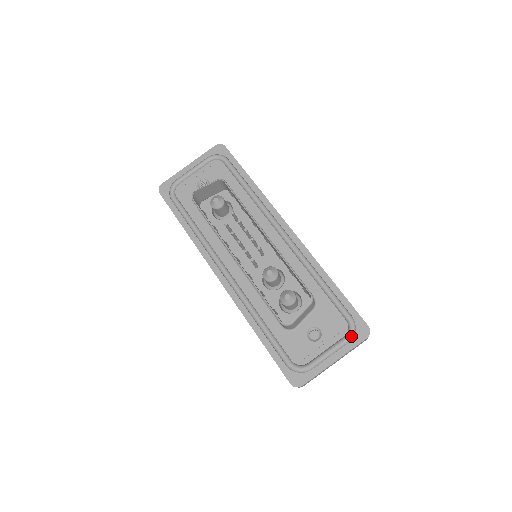
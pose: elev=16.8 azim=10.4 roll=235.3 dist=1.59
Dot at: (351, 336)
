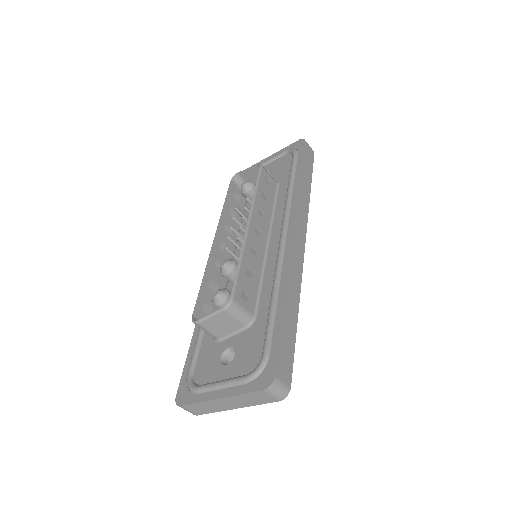
Dot at: (250, 377)
